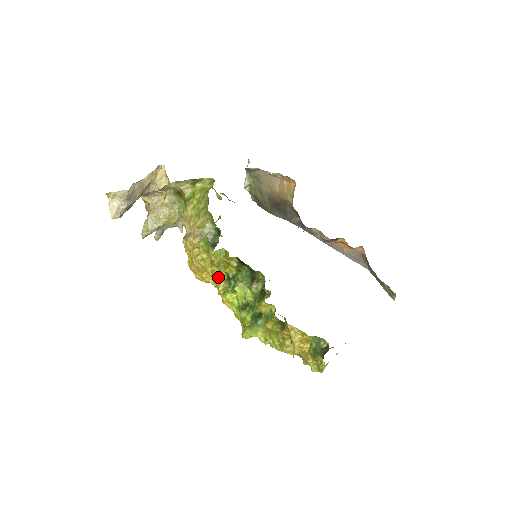
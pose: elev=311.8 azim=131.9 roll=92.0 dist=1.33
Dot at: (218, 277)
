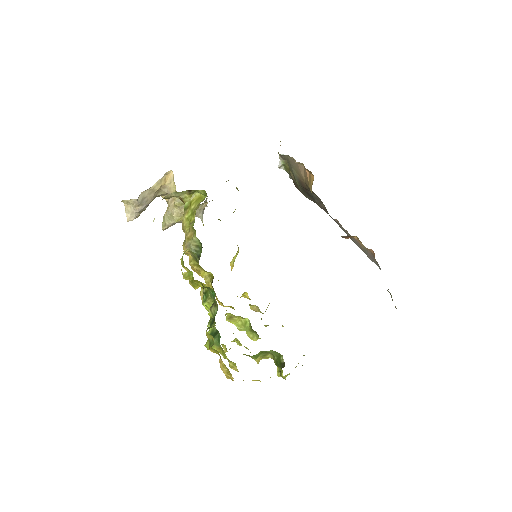
Dot at: (209, 281)
